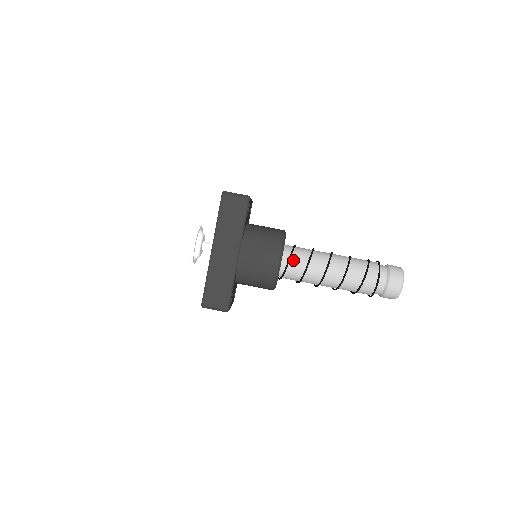
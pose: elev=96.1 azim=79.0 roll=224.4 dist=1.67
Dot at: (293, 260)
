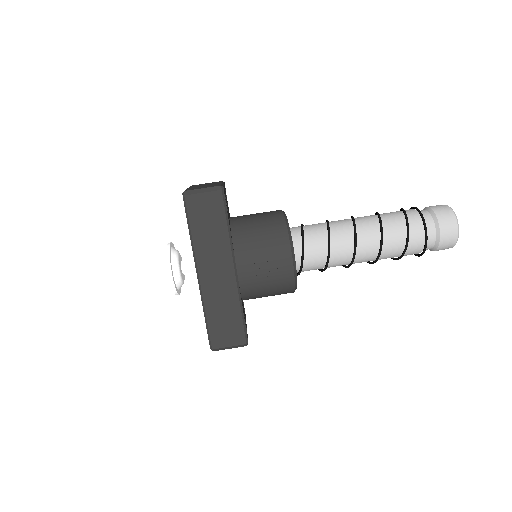
Dot at: (308, 247)
